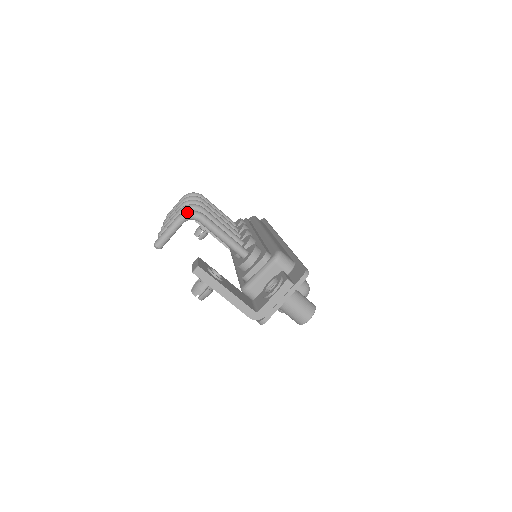
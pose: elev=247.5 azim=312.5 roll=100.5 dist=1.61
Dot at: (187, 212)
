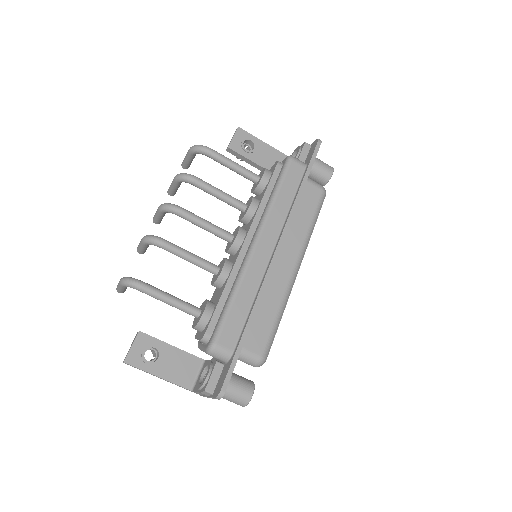
Dot at: (124, 283)
